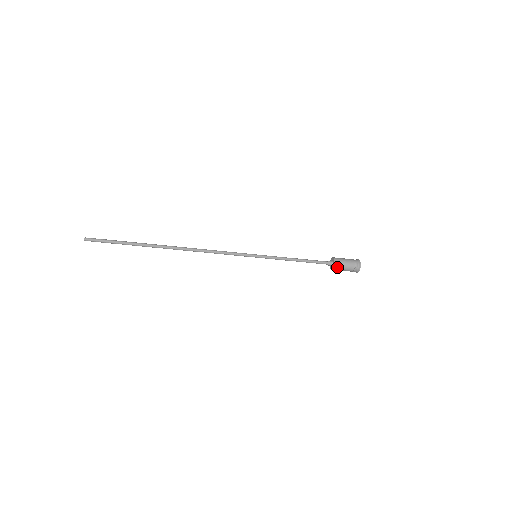
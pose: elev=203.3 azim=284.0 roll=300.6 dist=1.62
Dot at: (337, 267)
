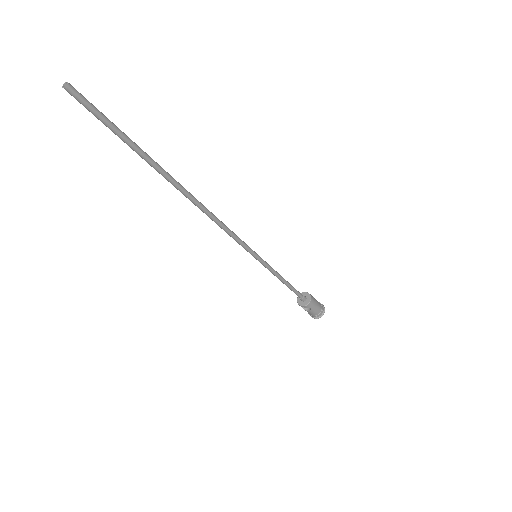
Dot at: occluded
